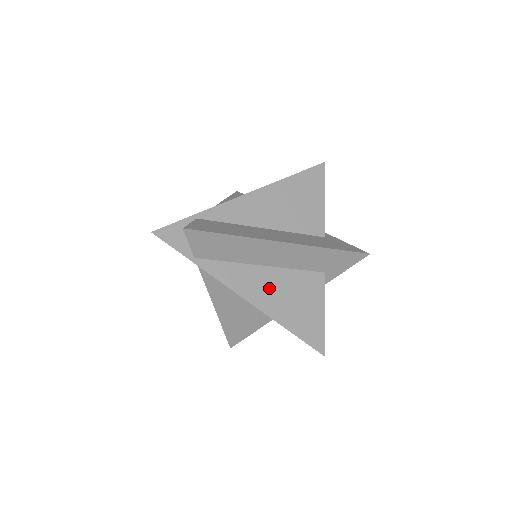
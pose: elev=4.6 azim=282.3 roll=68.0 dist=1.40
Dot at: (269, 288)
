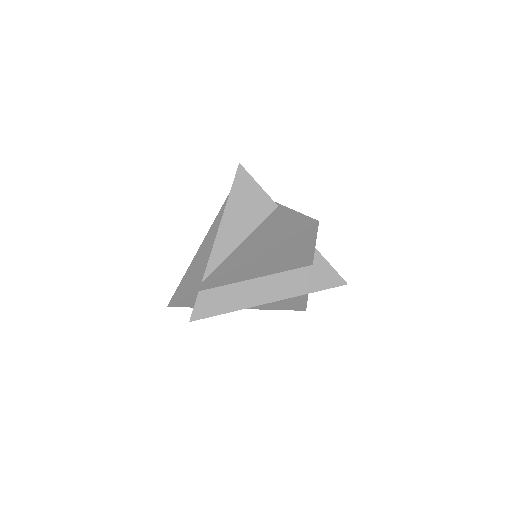
Dot at: occluded
